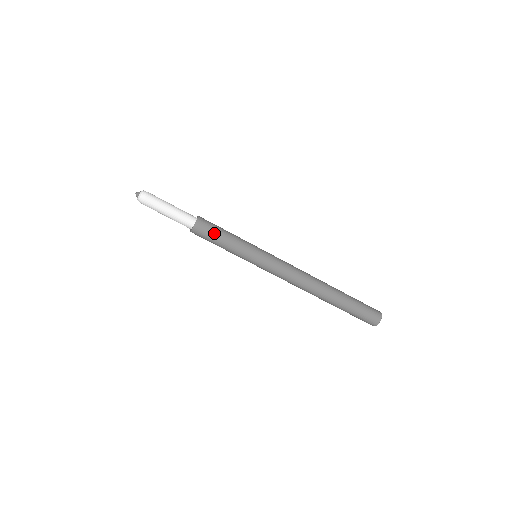
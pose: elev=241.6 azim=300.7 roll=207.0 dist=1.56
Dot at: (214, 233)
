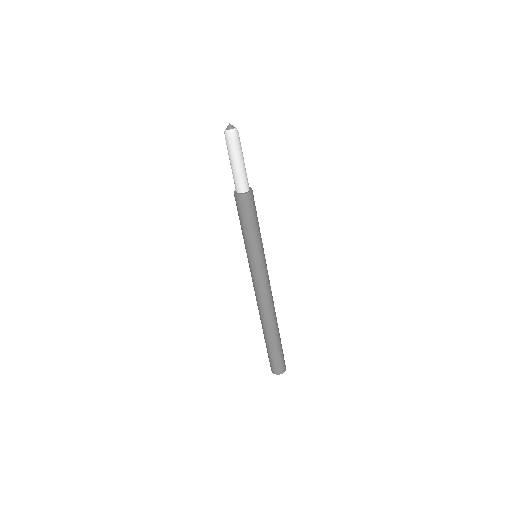
Dot at: (244, 215)
